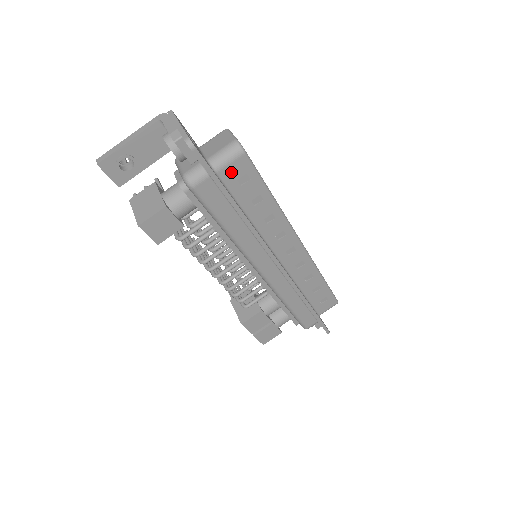
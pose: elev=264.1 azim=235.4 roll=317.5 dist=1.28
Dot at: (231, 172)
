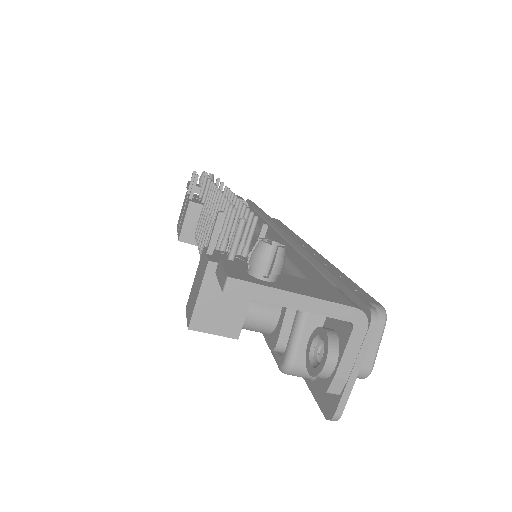
Dot at: occluded
